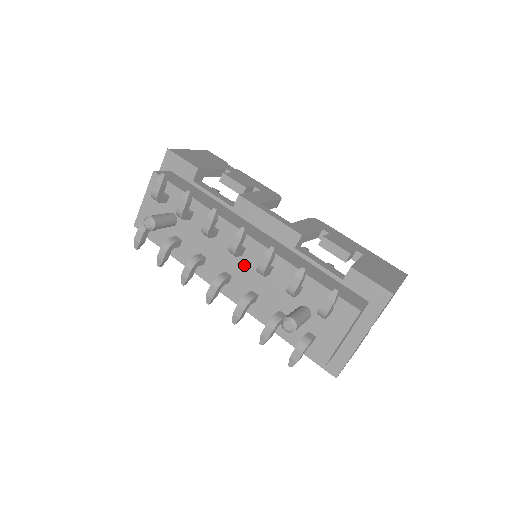
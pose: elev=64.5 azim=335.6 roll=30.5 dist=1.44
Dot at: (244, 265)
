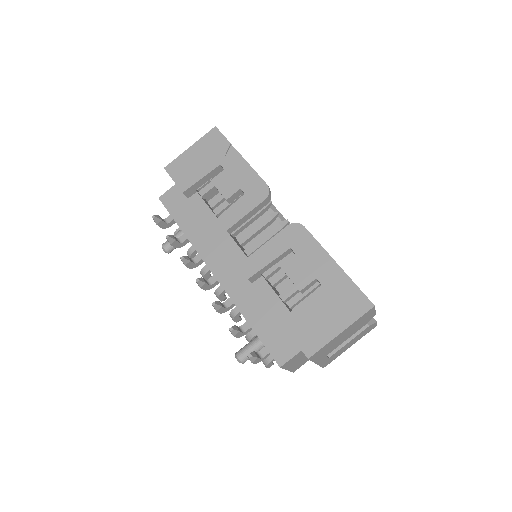
Dot at: occluded
